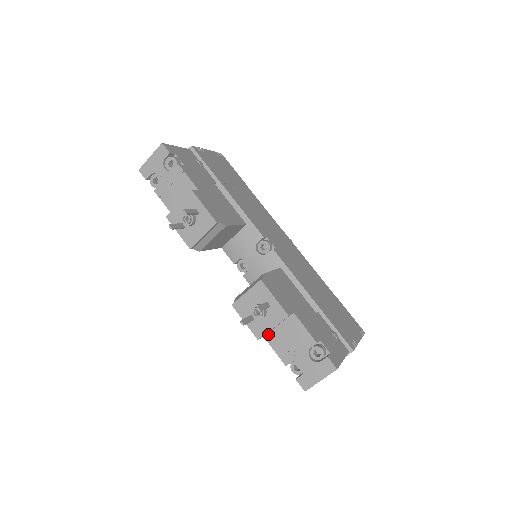
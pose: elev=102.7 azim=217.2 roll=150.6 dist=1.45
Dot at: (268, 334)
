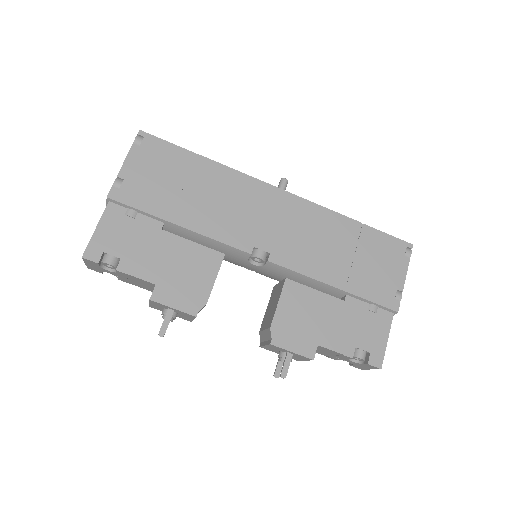
Dot at: occluded
